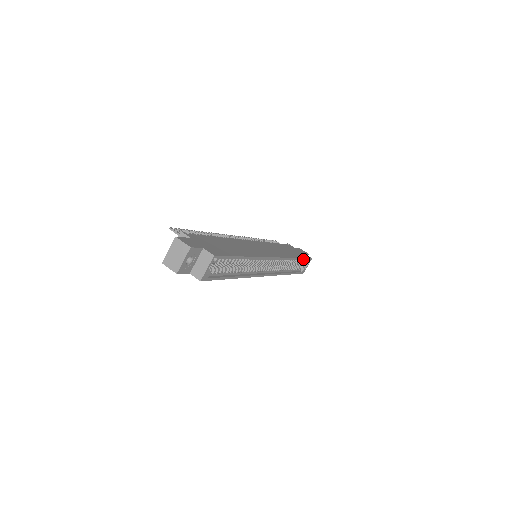
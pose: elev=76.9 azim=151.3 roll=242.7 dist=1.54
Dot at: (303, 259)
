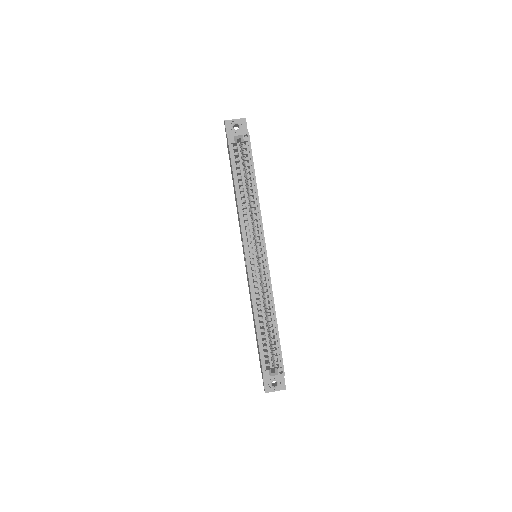
Dot at: (279, 344)
